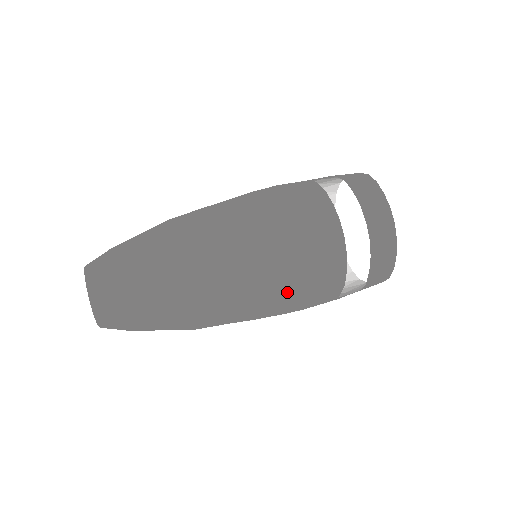
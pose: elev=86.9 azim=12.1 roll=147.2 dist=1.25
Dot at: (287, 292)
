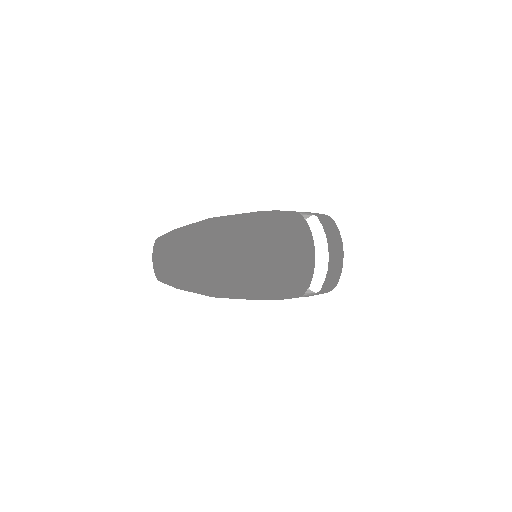
Dot at: (278, 283)
